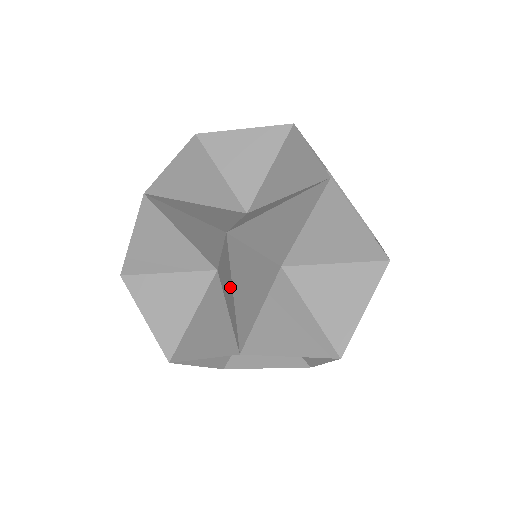
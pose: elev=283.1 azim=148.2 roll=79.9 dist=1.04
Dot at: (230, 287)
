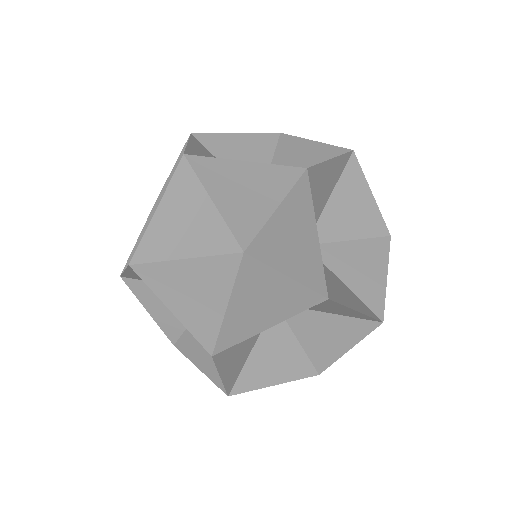
Dot at: occluded
